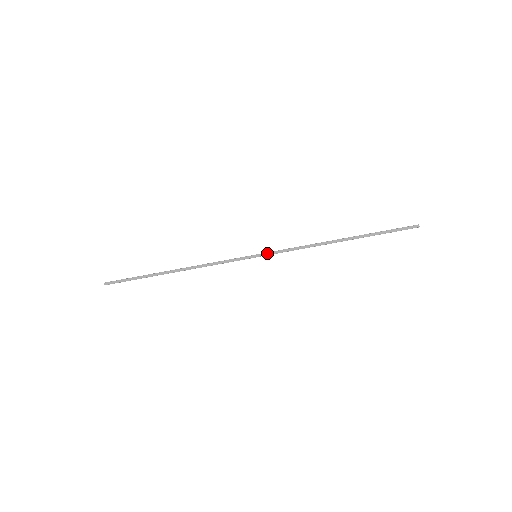
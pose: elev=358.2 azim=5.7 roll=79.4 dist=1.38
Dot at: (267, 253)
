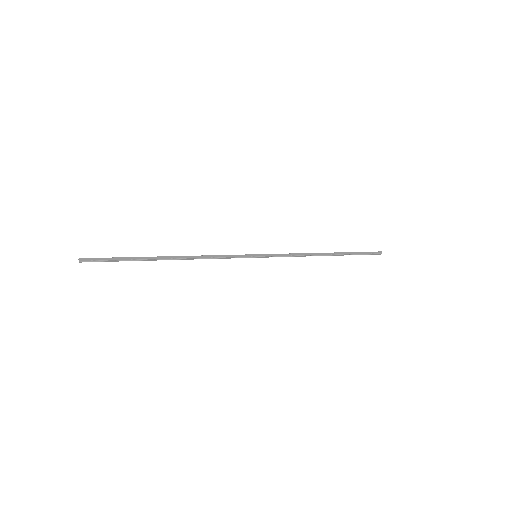
Dot at: (267, 254)
